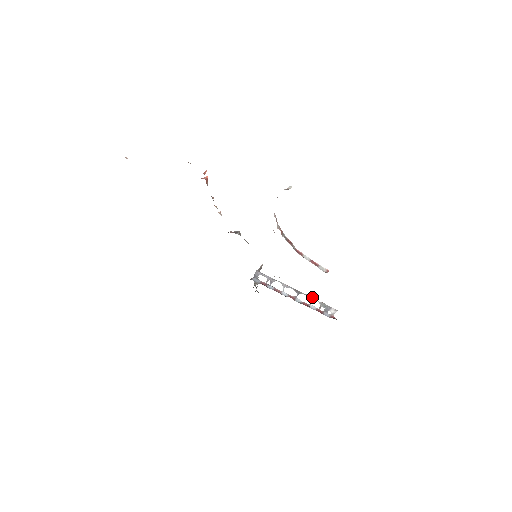
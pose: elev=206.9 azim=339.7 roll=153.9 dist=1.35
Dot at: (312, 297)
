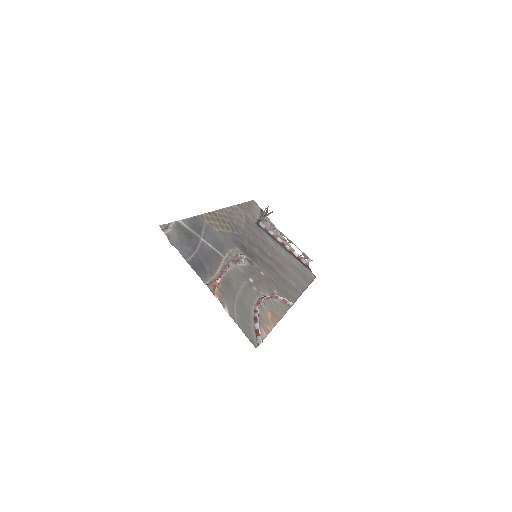
Dot at: occluded
